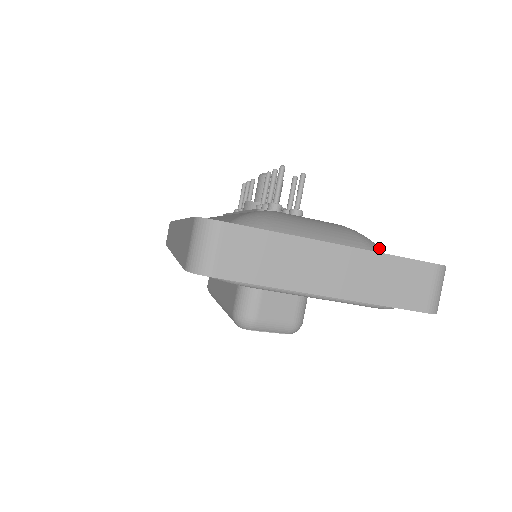
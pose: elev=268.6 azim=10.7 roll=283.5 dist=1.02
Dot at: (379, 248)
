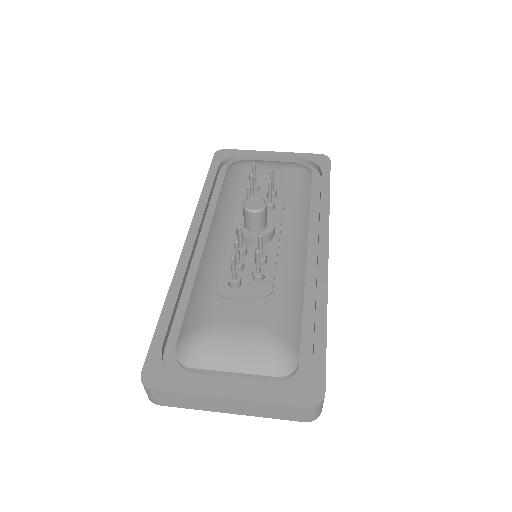
Dot at: (286, 364)
